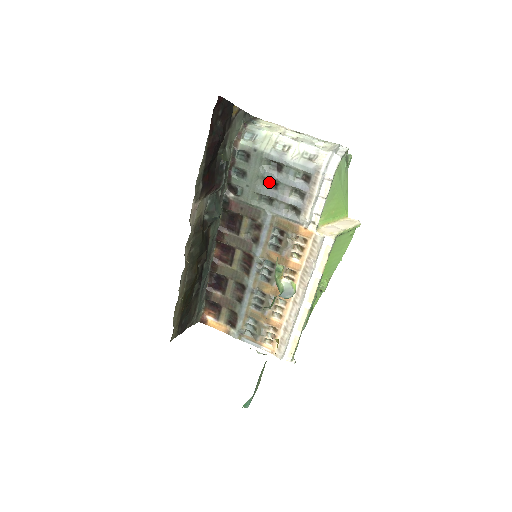
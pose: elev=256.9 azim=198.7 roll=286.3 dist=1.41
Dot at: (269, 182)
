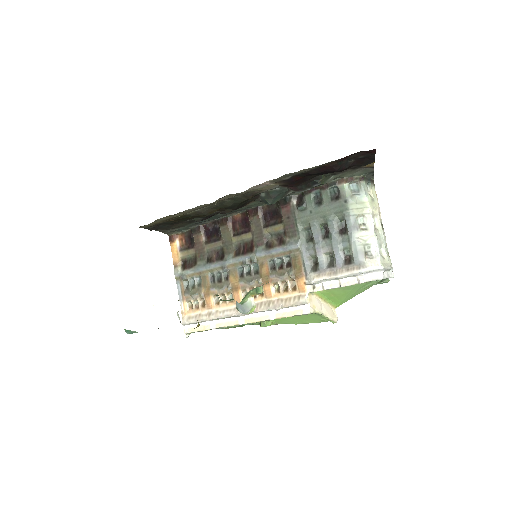
Dot at: (325, 228)
